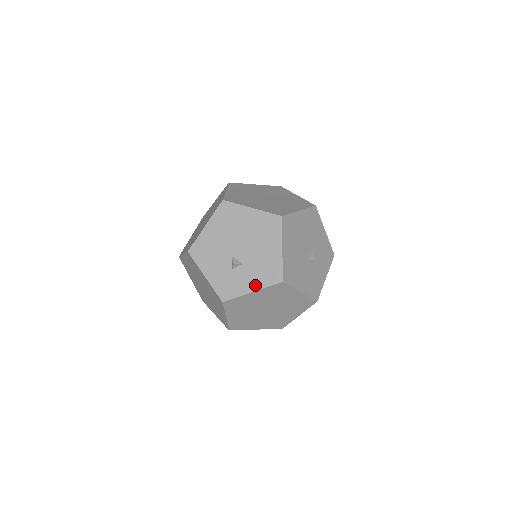
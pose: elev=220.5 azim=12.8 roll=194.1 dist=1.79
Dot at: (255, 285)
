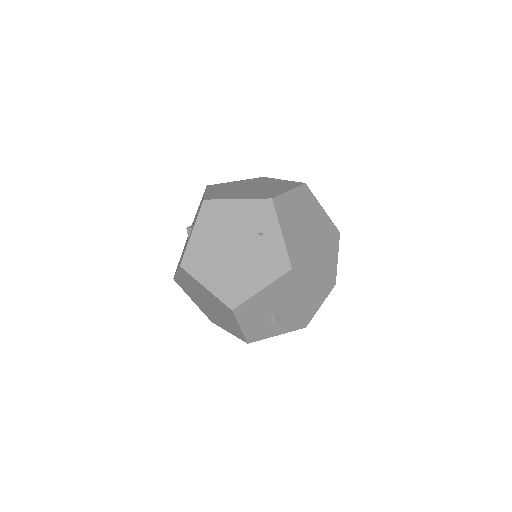
Dot at: (283, 331)
